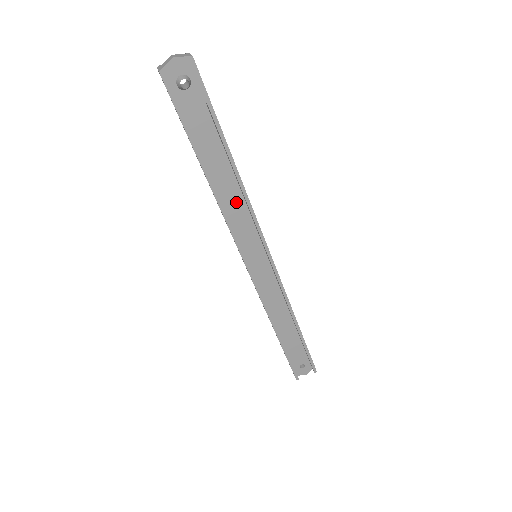
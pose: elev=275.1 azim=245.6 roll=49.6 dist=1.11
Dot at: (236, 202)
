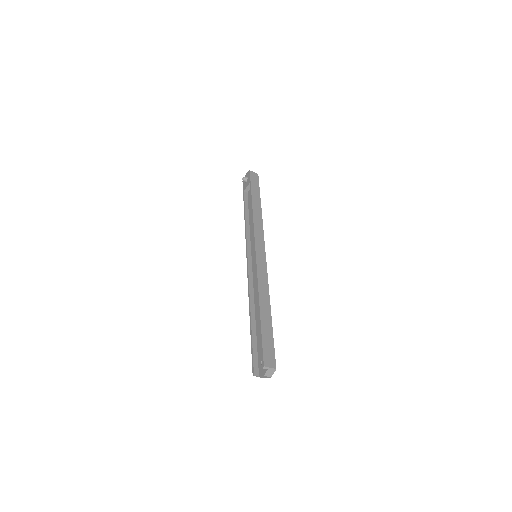
Dot at: occluded
